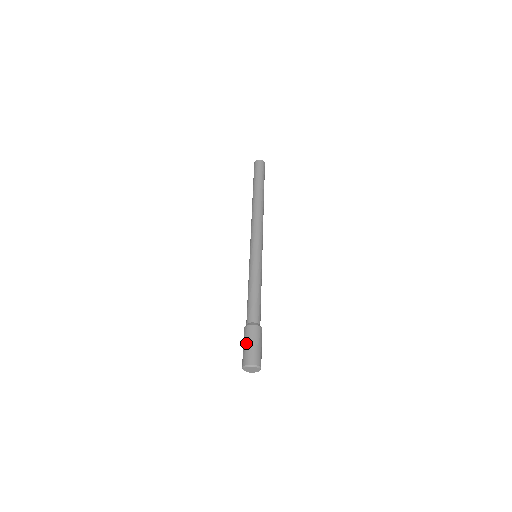
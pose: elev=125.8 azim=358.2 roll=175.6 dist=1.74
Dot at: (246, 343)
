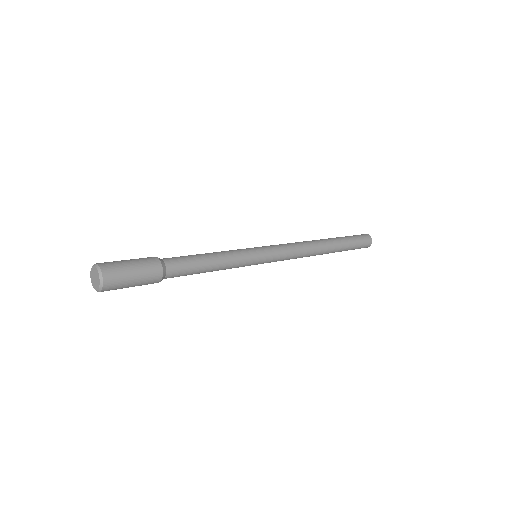
Dot at: occluded
